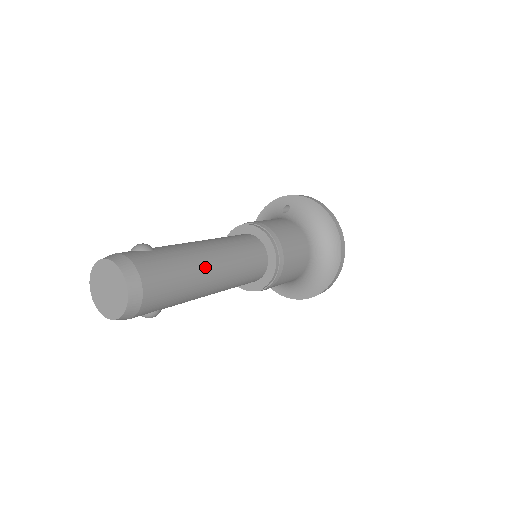
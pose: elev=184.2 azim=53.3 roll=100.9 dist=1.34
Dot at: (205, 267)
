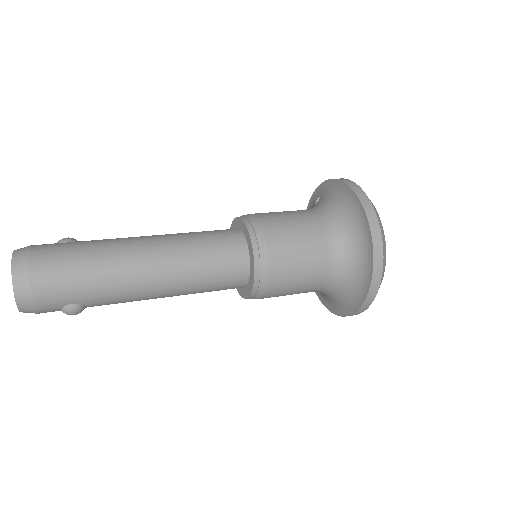
Dot at: (130, 256)
